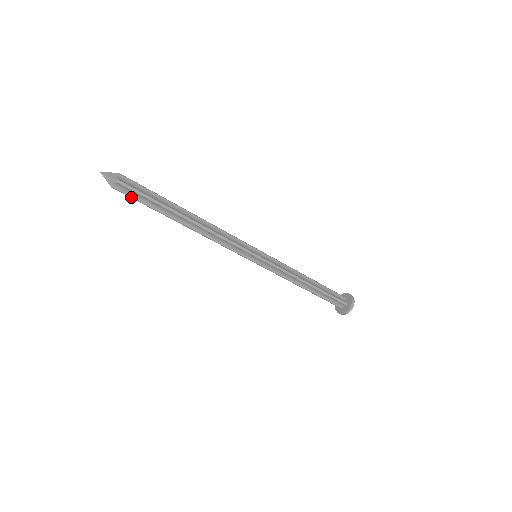
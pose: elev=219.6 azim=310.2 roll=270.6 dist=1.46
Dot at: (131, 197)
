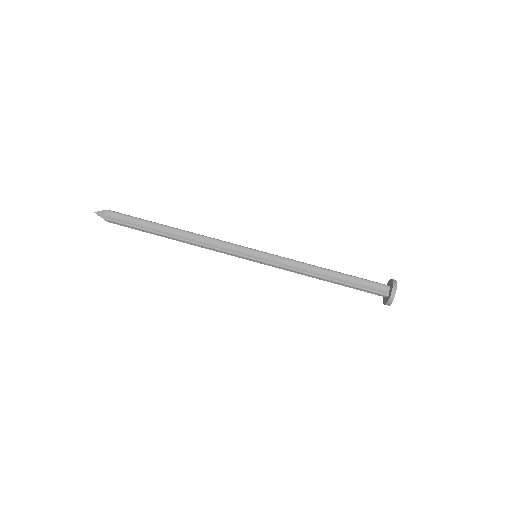
Dot at: (121, 222)
